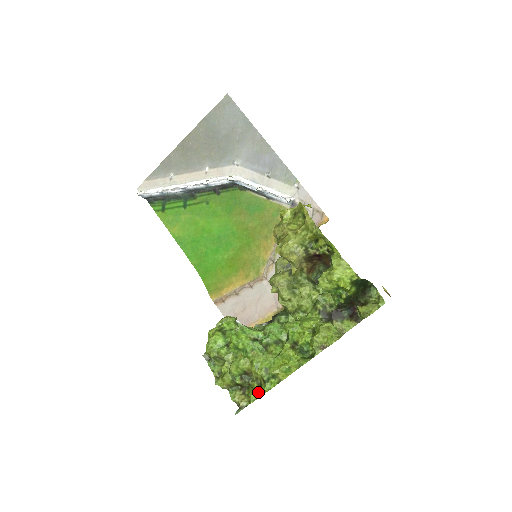
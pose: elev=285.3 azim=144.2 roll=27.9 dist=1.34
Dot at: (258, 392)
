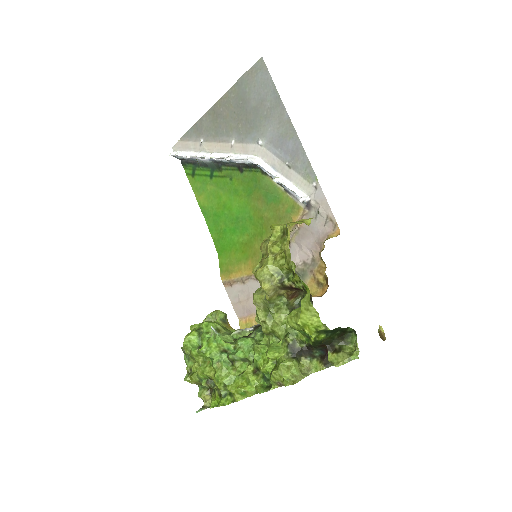
Dot at: (218, 401)
